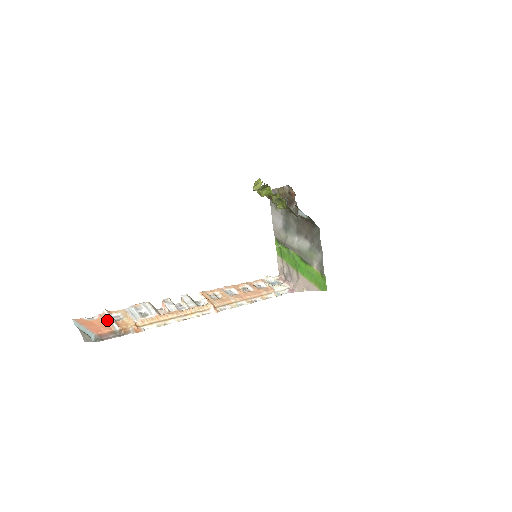
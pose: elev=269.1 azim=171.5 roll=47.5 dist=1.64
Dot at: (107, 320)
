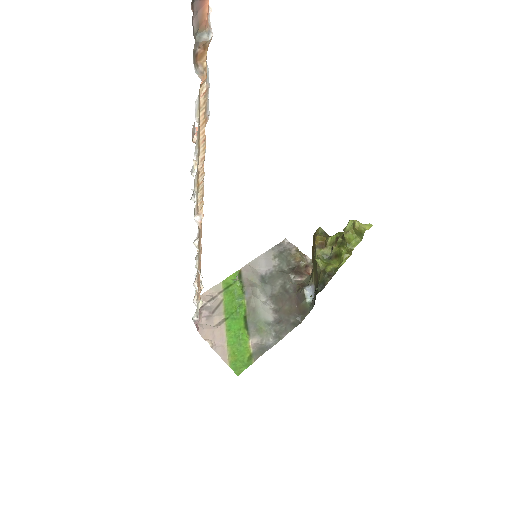
Dot at: occluded
